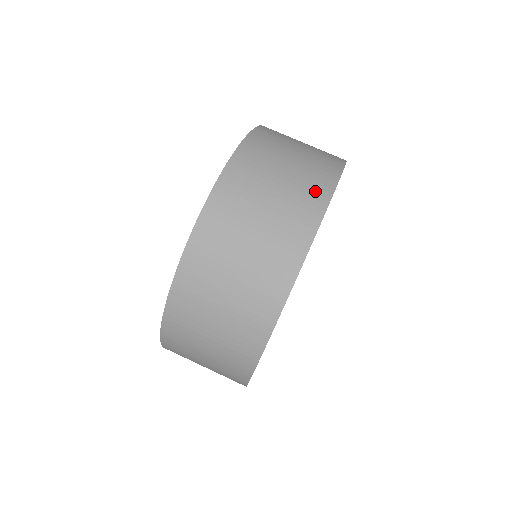
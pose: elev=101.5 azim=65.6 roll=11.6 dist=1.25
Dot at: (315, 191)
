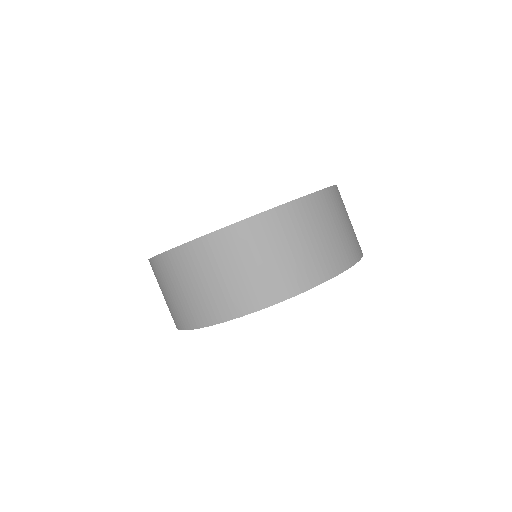
Dot at: (331, 263)
